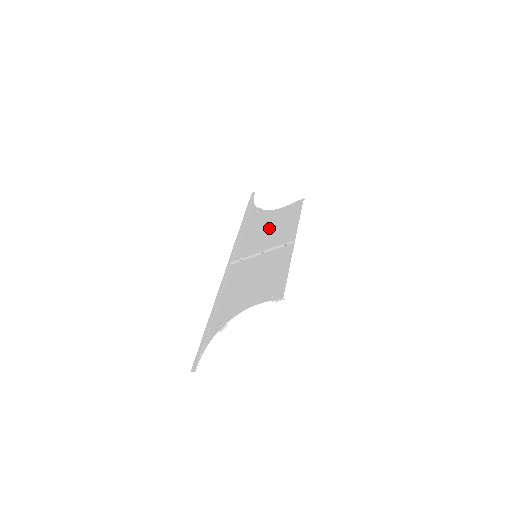
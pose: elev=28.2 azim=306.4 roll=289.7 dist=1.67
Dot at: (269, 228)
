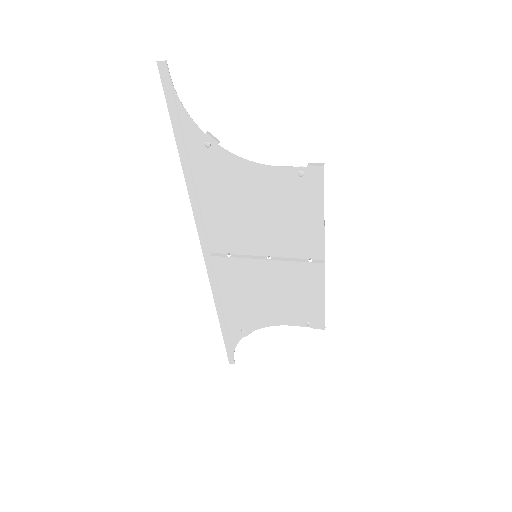
Dot at: (262, 210)
